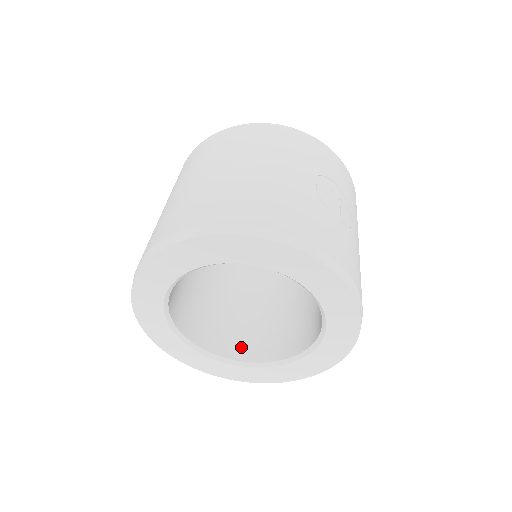
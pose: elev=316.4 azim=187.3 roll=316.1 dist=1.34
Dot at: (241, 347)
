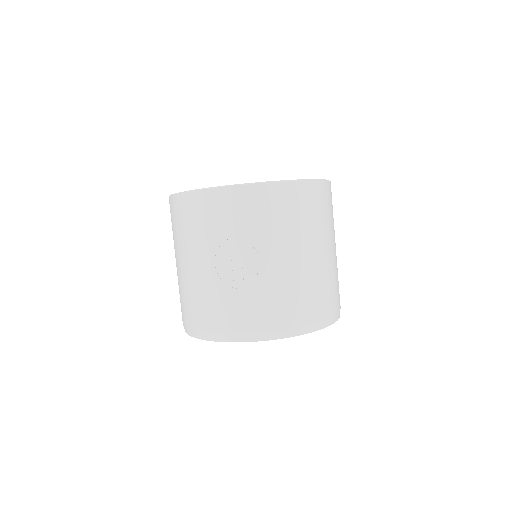
Dot at: occluded
